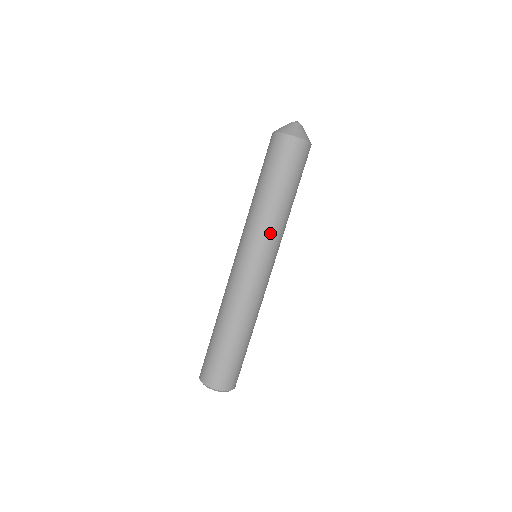
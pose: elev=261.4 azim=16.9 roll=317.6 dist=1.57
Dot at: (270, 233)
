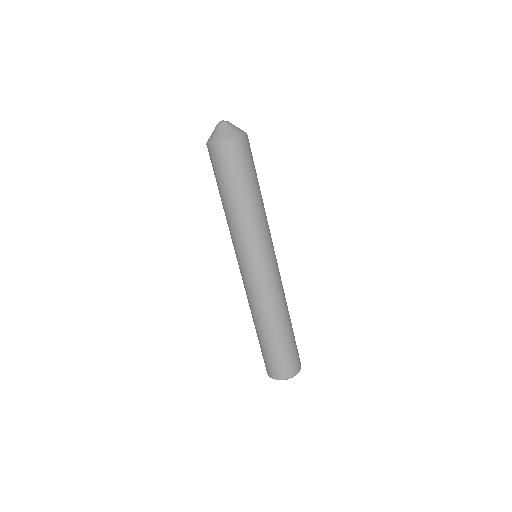
Dot at: (254, 235)
